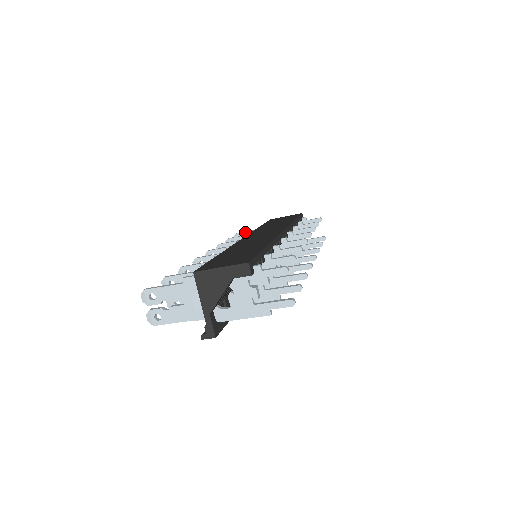
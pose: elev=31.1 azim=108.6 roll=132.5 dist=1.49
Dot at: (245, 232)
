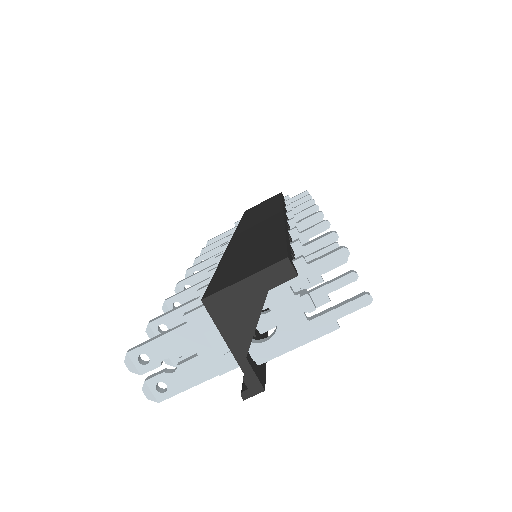
Dot at: (219, 236)
